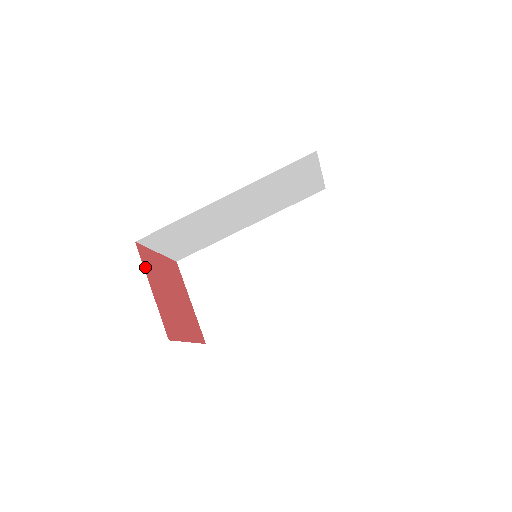
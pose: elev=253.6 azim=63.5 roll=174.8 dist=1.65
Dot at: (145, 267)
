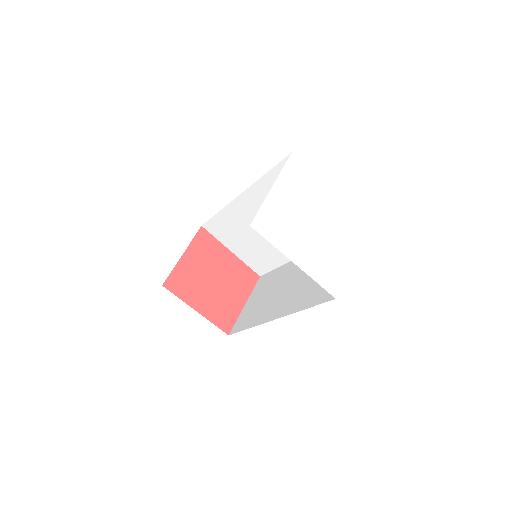
Dot at: (182, 297)
